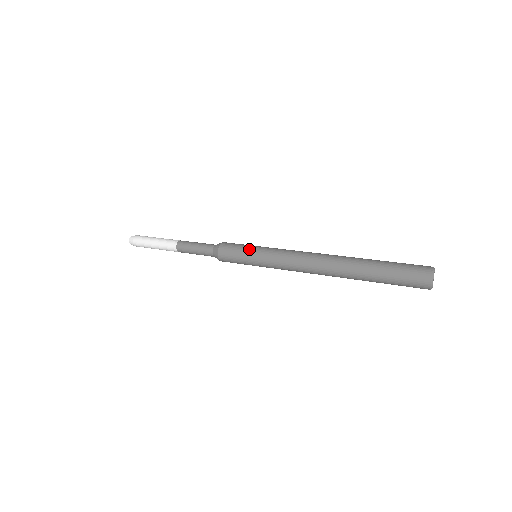
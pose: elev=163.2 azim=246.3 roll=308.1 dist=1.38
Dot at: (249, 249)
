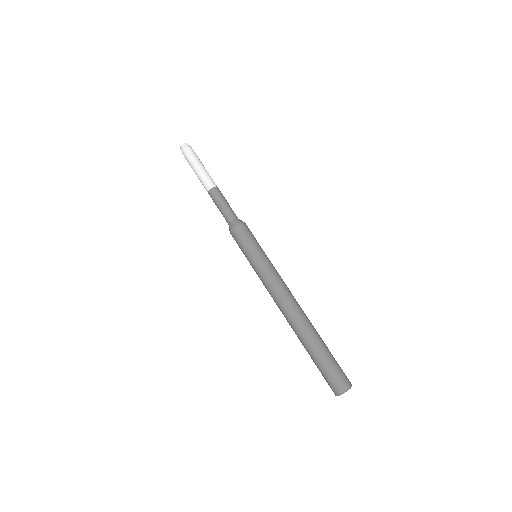
Dot at: (252, 251)
